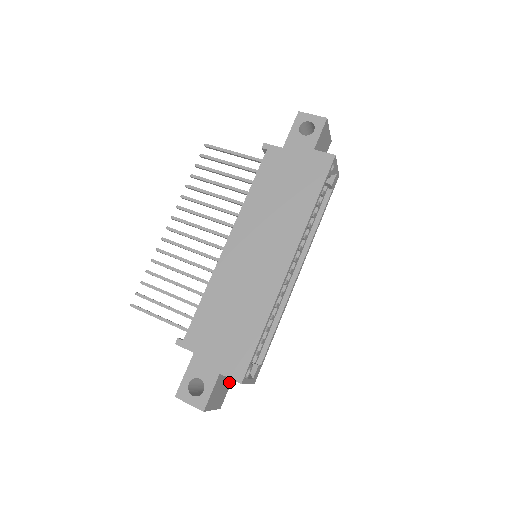
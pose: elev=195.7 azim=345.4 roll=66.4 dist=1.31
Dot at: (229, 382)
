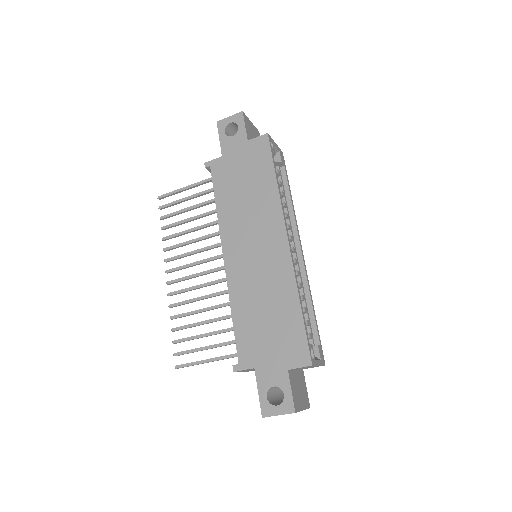
Dot at: (302, 378)
